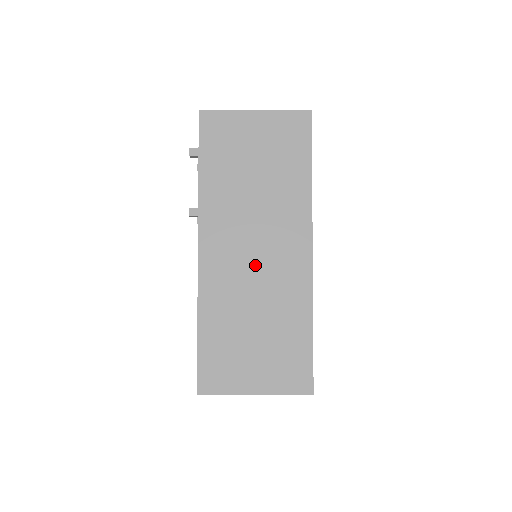
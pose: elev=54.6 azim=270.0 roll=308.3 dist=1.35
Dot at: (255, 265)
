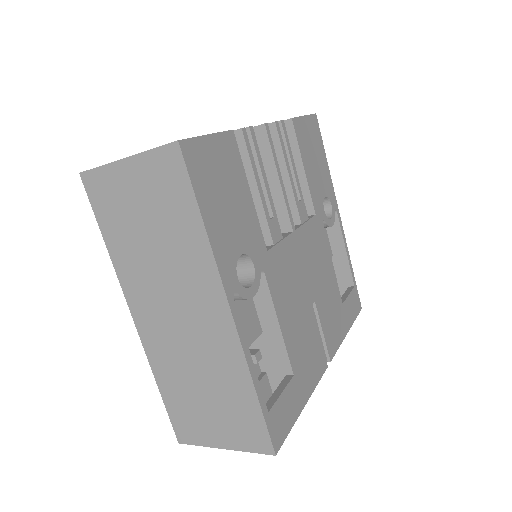
Dot at: (183, 330)
